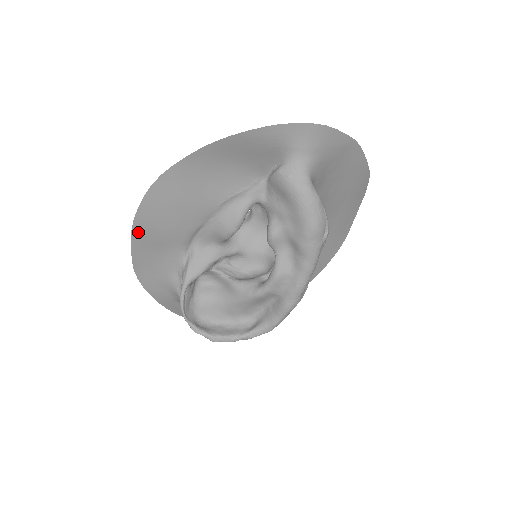
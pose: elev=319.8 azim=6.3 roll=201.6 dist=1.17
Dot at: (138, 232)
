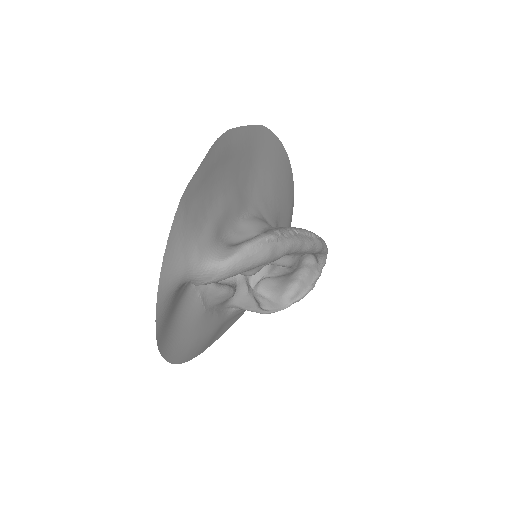
Dot at: (205, 348)
